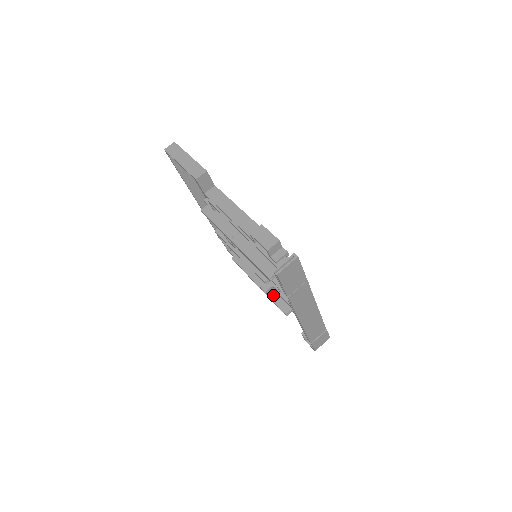
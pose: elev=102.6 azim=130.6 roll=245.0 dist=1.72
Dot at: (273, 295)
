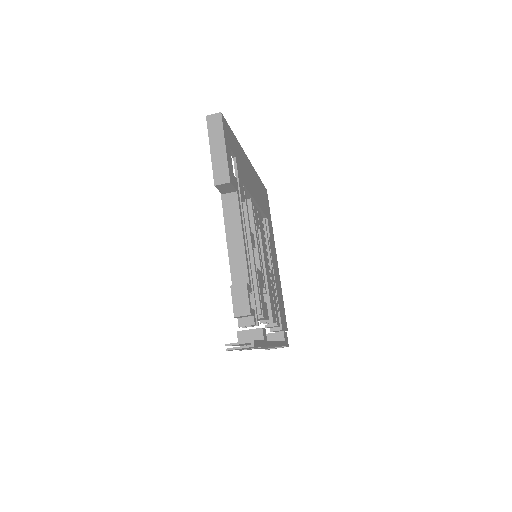
Dot at: occluded
